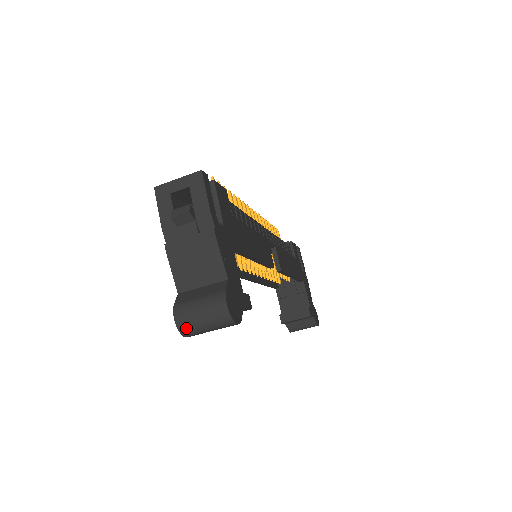
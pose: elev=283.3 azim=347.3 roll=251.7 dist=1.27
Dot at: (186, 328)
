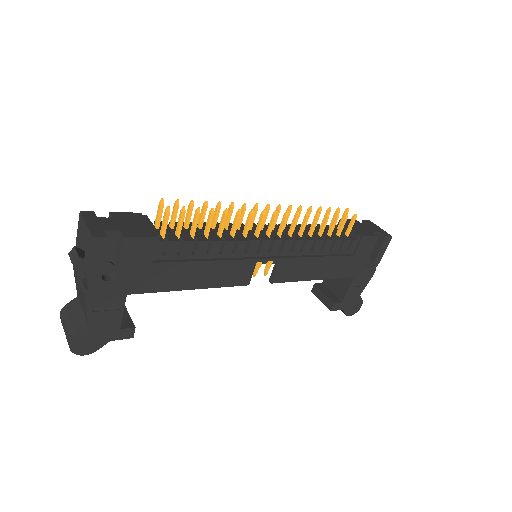
Dot at: occluded
